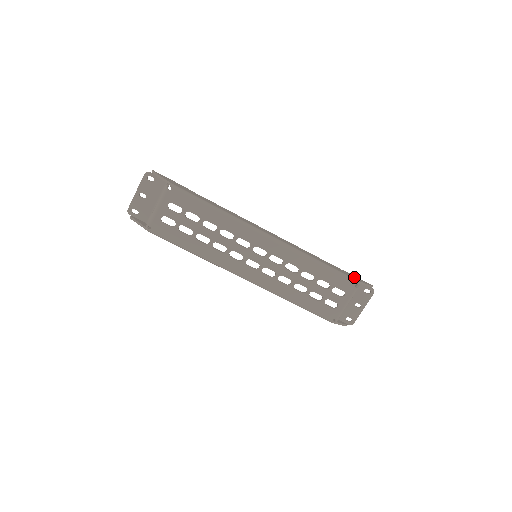
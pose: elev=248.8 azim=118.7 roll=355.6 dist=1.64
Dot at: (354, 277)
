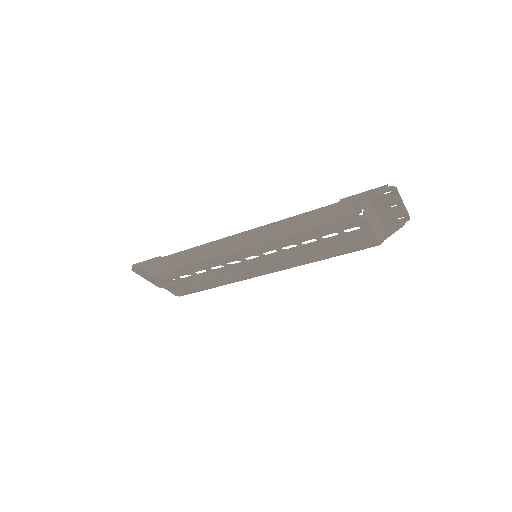
Dot at: (354, 203)
